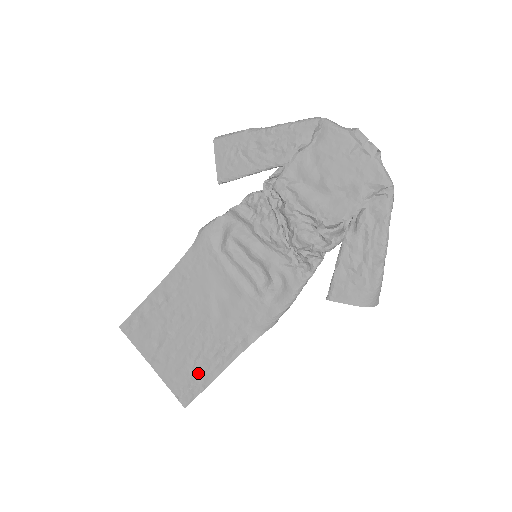
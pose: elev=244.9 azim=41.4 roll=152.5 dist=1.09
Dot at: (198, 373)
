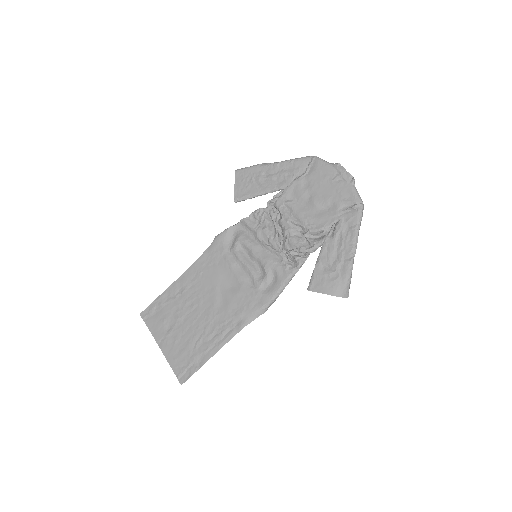
Dot at: (197, 353)
